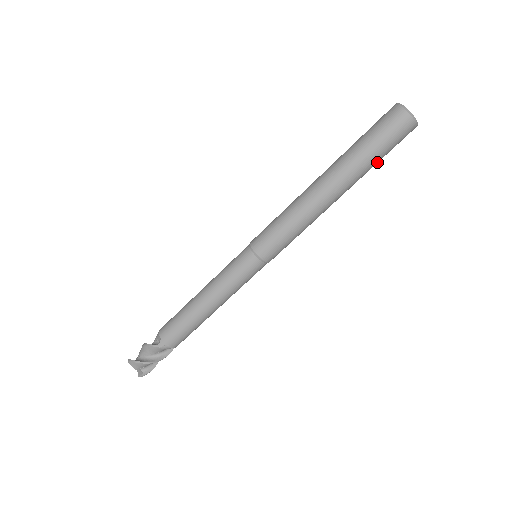
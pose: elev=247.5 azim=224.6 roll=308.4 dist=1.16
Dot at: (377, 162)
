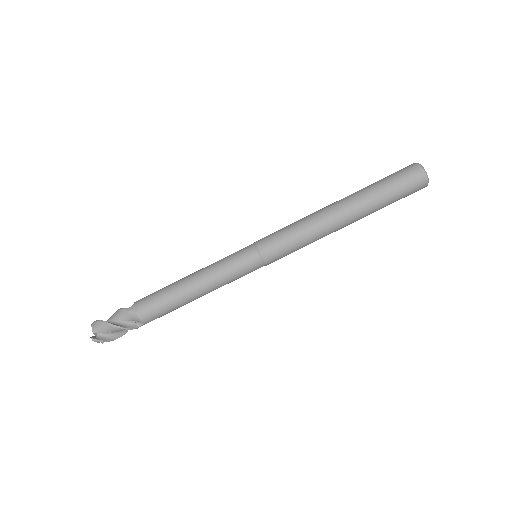
Dot at: (387, 200)
